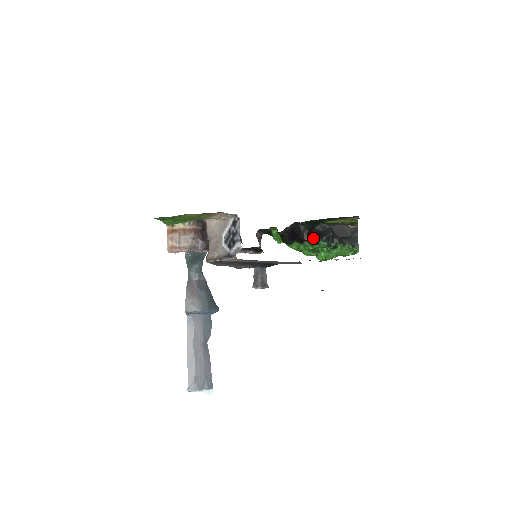
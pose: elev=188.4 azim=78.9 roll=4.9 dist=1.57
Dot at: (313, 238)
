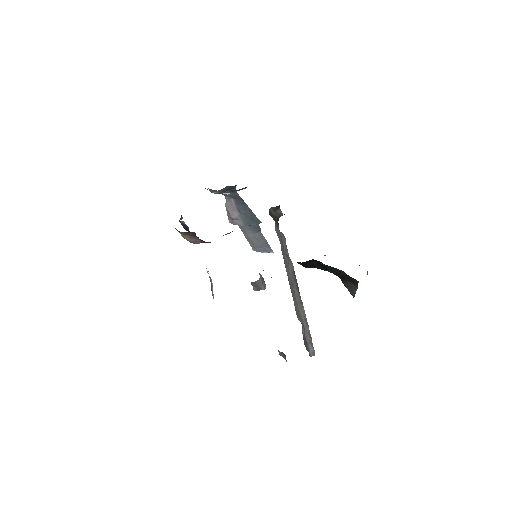
Dot at: (309, 267)
